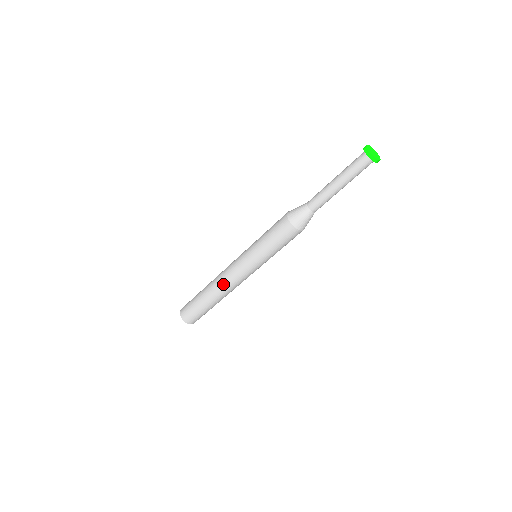
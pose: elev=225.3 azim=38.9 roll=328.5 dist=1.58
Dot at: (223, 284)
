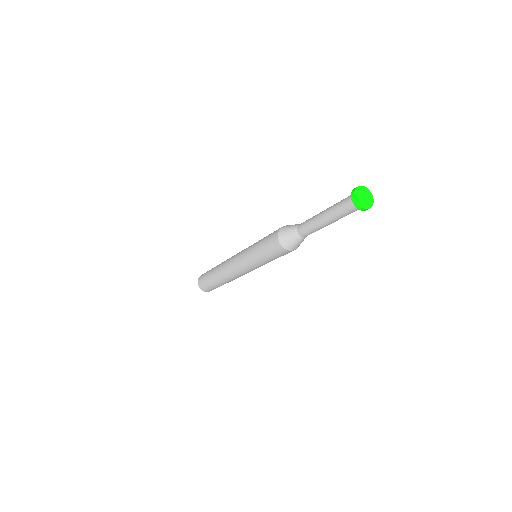
Dot at: (231, 276)
